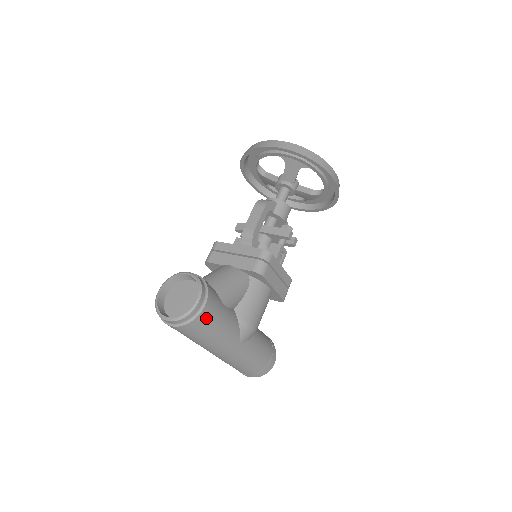
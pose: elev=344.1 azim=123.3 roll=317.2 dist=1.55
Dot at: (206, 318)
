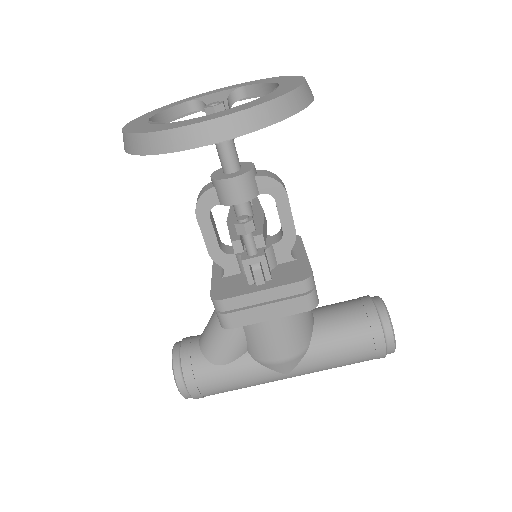
Dot at: (205, 392)
